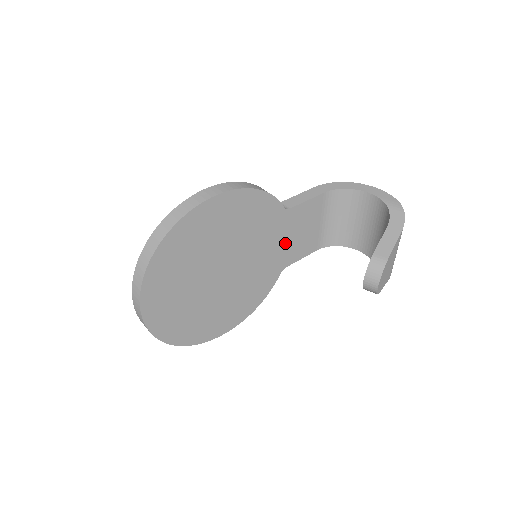
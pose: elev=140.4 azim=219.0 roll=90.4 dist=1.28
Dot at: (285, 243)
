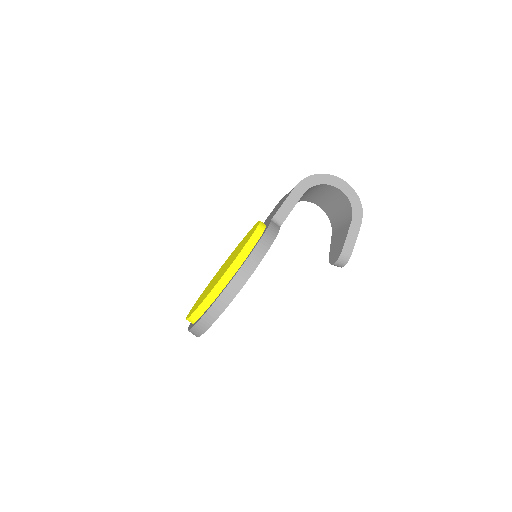
Dot at: occluded
